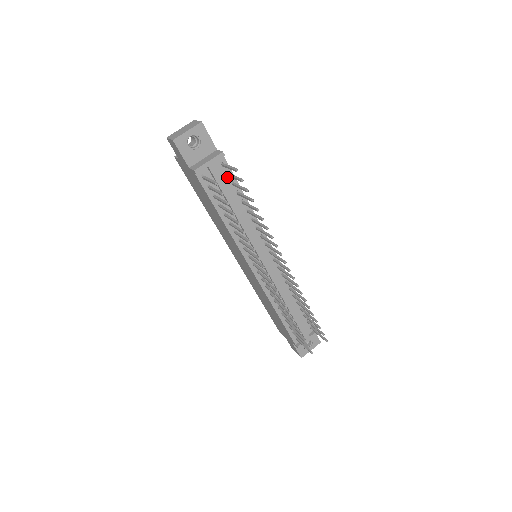
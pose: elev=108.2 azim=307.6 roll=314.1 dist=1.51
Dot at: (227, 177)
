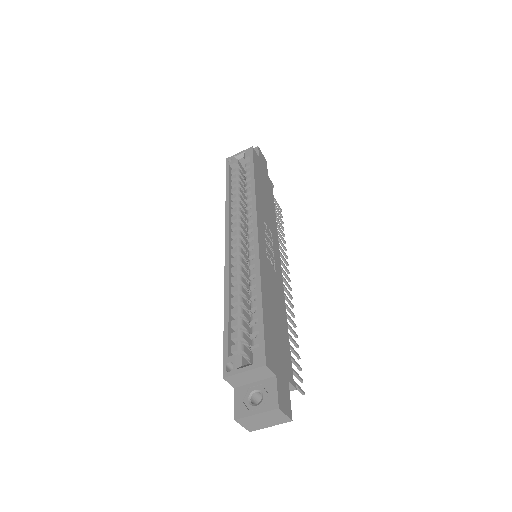
Dot at: occluded
